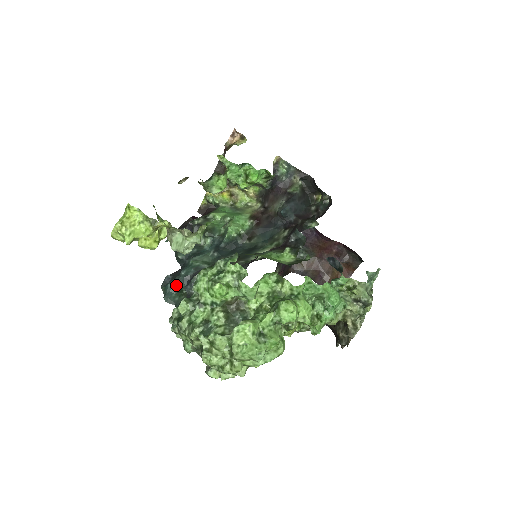
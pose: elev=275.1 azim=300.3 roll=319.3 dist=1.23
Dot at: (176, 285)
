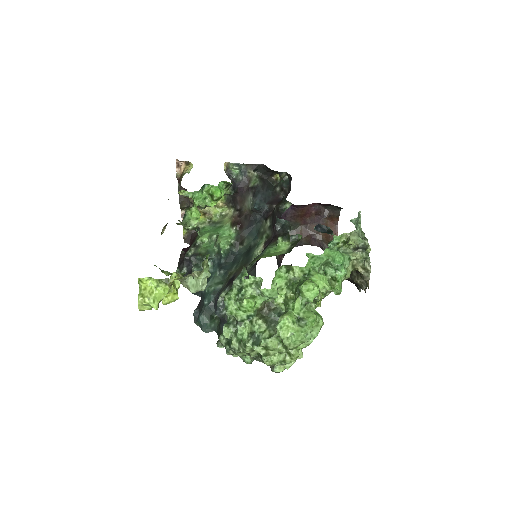
Dot at: (206, 315)
